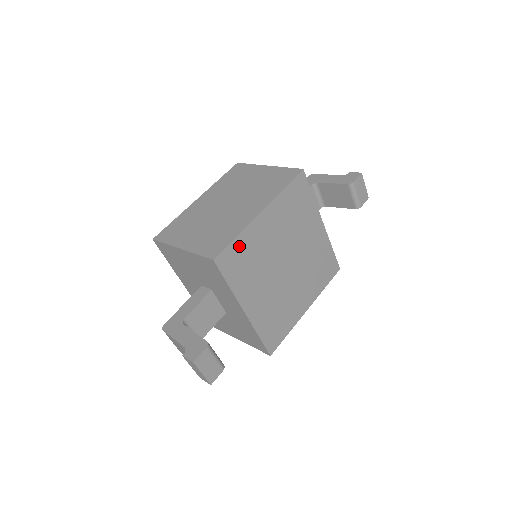
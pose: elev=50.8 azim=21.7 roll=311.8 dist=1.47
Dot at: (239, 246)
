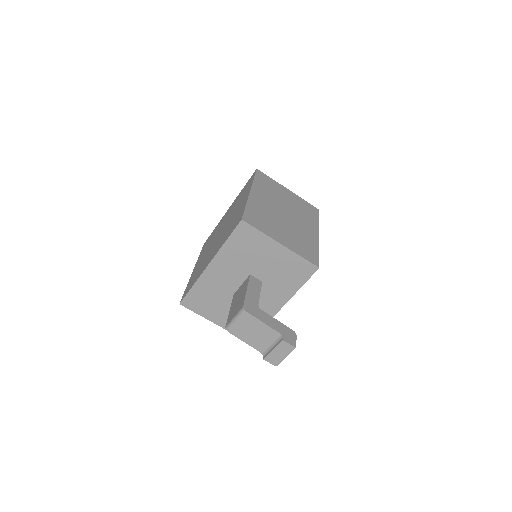
Dot at: occluded
